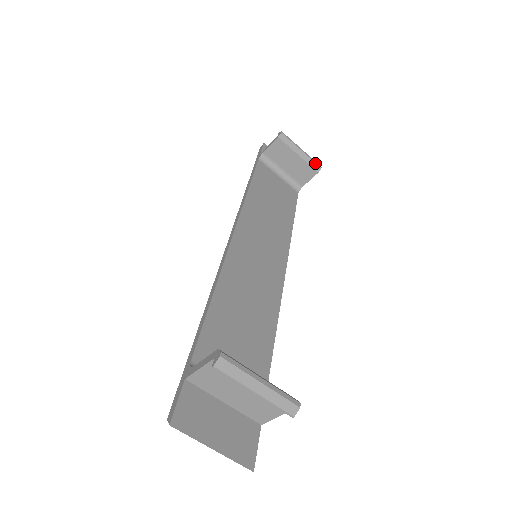
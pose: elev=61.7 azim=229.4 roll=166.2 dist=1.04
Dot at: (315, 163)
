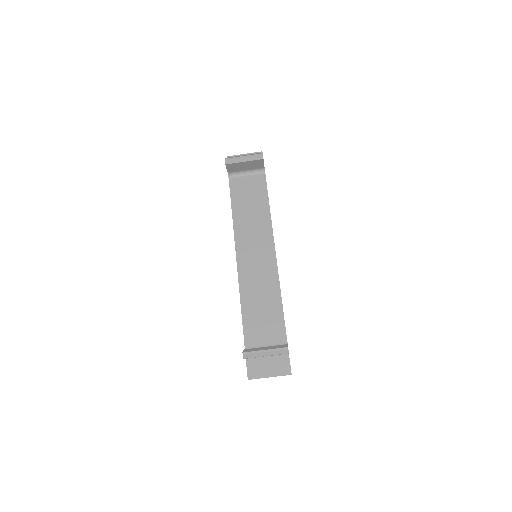
Dot at: (257, 156)
